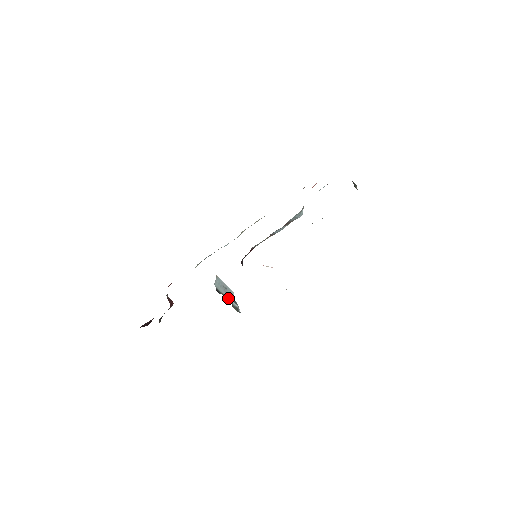
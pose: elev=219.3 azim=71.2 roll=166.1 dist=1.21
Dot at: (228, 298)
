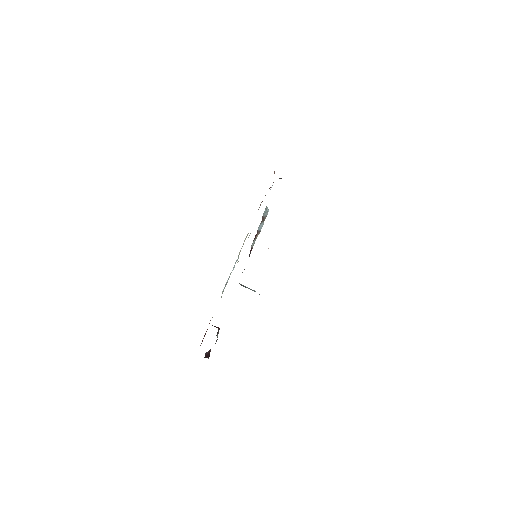
Dot at: (254, 291)
